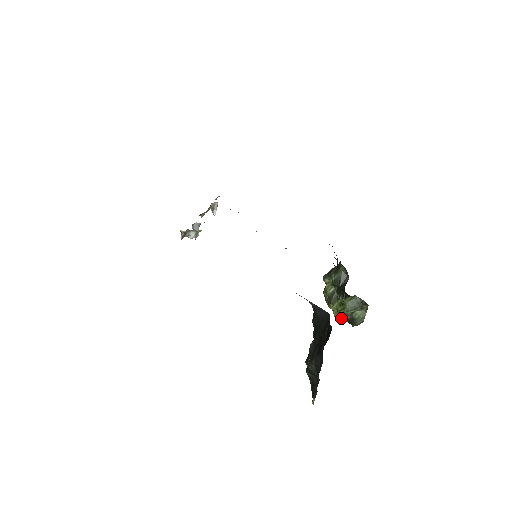
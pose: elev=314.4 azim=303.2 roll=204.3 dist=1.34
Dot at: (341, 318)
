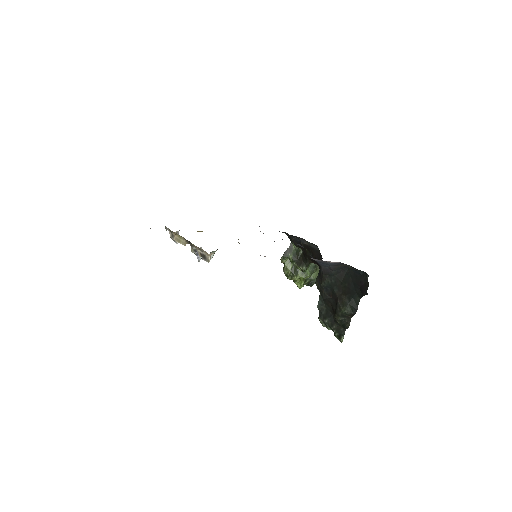
Dot at: (303, 284)
